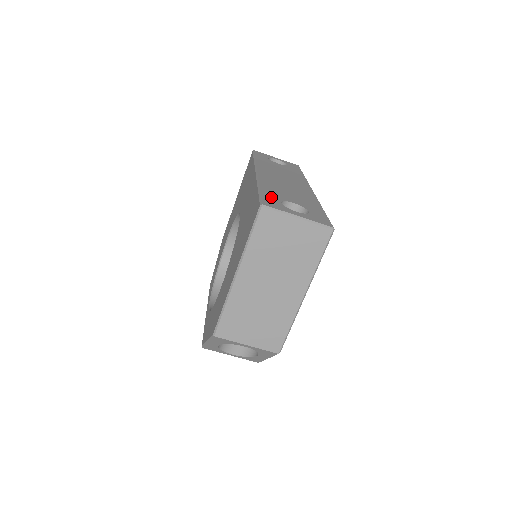
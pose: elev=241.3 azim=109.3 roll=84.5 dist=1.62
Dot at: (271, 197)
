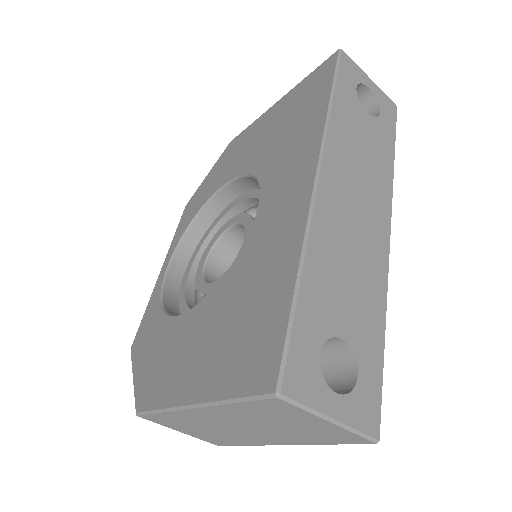
Dot at: (308, 333)
